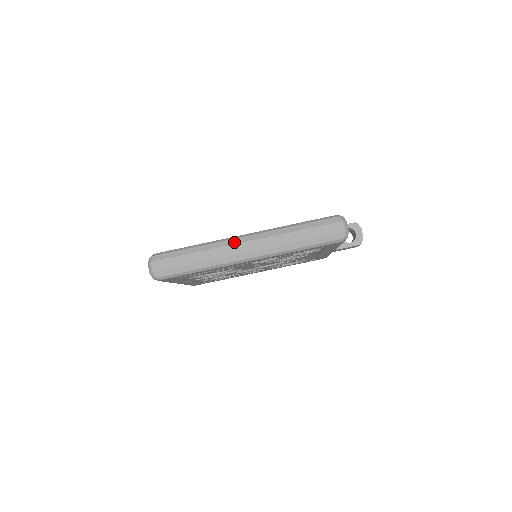
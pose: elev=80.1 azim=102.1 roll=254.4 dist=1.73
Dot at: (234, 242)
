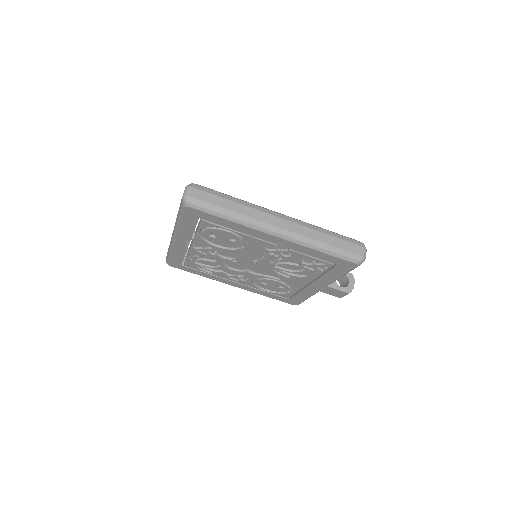
Dot at: (271, 213)
